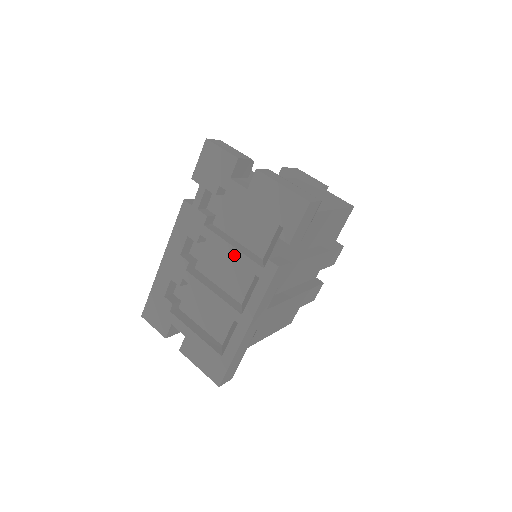
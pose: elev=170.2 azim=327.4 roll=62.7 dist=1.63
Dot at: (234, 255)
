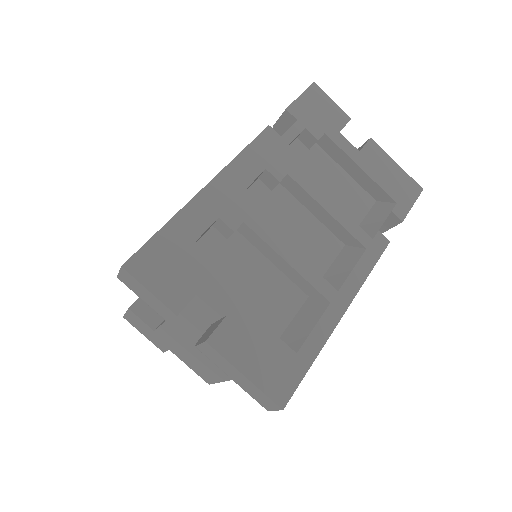
Dot at: (335, 213)
